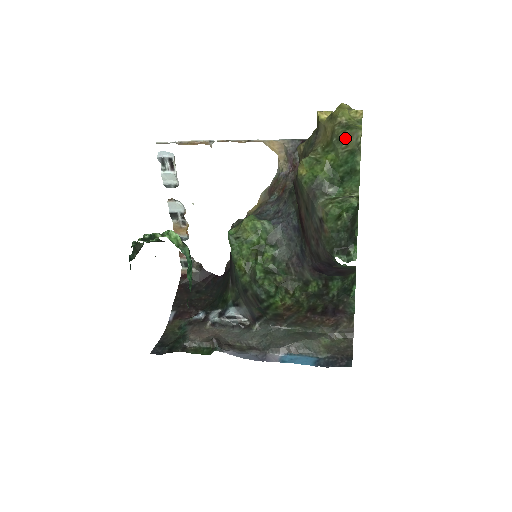
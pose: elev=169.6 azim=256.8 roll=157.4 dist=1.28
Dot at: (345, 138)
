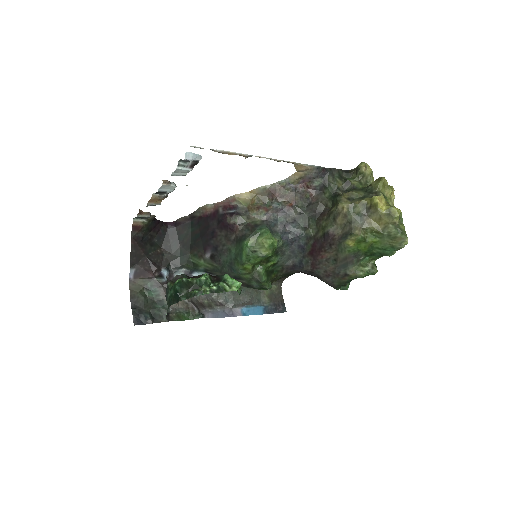
Dot at: (395, 238)
